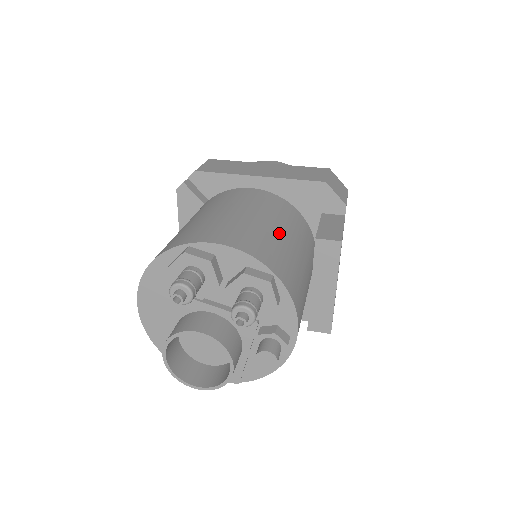
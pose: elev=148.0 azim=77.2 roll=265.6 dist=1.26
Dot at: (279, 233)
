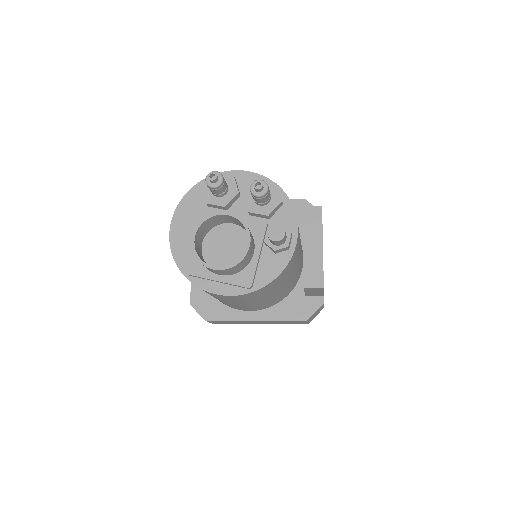
Dot at: occluded
